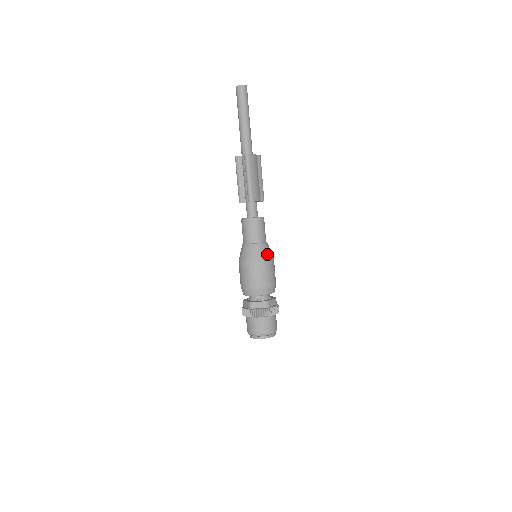
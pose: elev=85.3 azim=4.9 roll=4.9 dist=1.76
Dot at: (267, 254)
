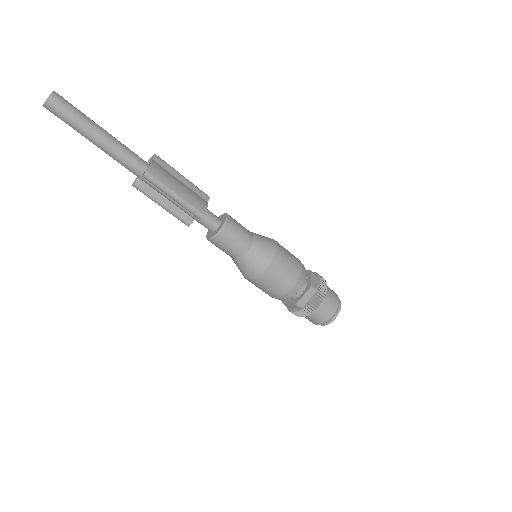
Dot at: (269, 247)
